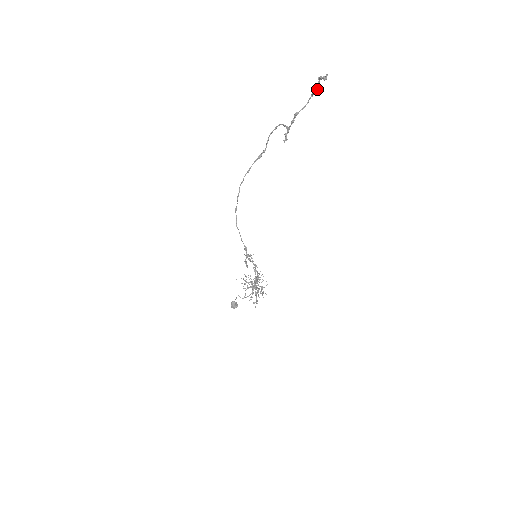
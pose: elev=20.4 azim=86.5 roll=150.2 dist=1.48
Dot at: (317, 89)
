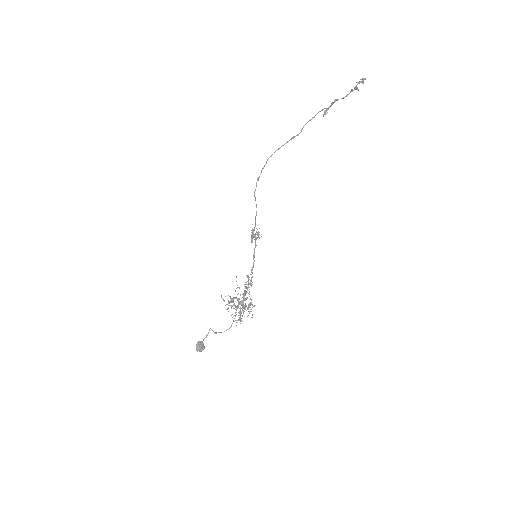
Dot at: (355, 89)
